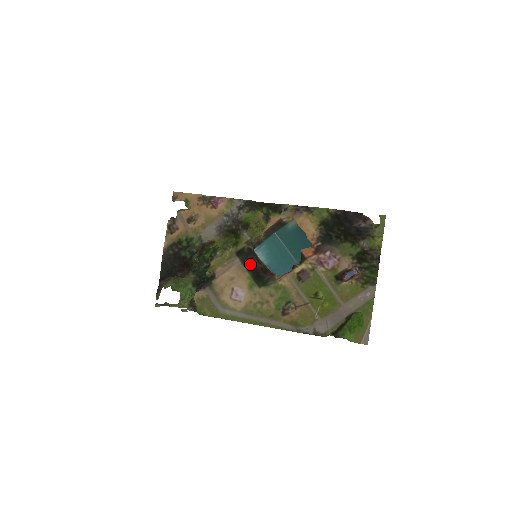
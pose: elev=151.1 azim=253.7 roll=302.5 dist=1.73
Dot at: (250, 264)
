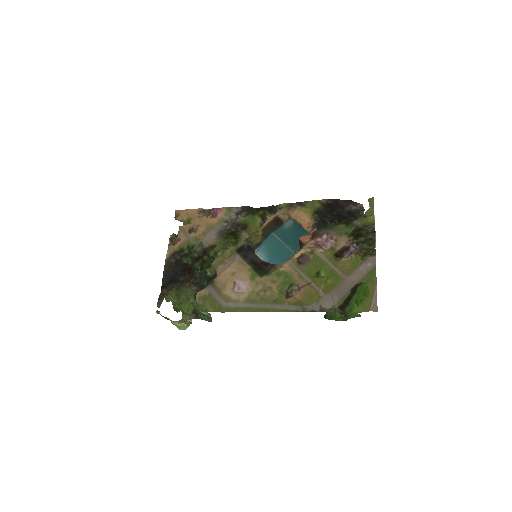
Dot at: (250, 258)
